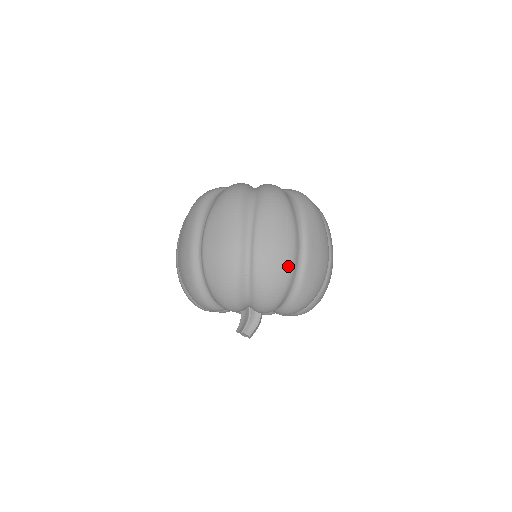
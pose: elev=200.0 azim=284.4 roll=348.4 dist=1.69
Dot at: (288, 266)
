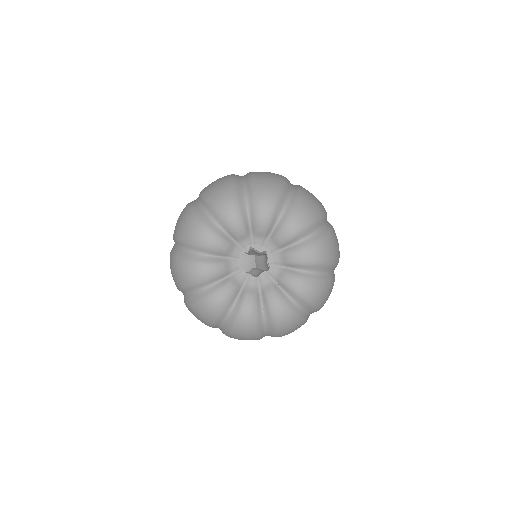
Dot at: (281, 176)
